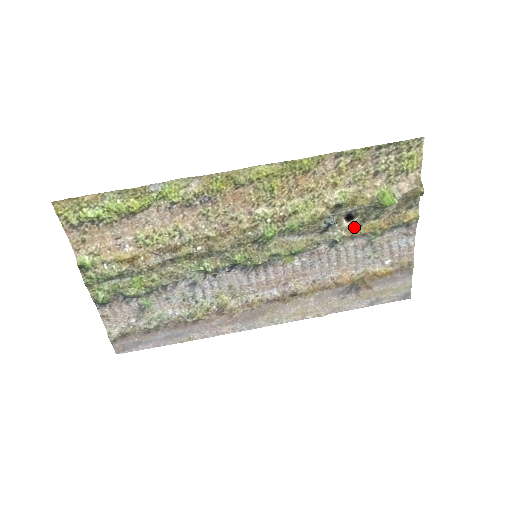
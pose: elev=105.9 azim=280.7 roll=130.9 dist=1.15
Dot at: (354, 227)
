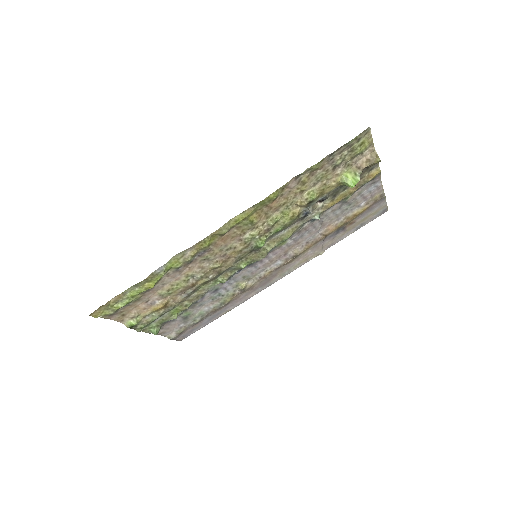
Dot at: (328, 203)
